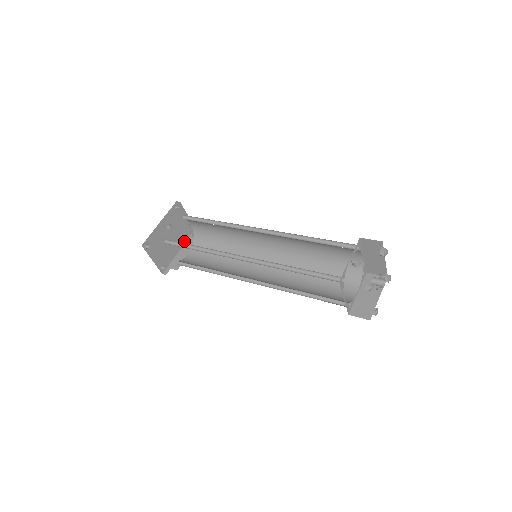
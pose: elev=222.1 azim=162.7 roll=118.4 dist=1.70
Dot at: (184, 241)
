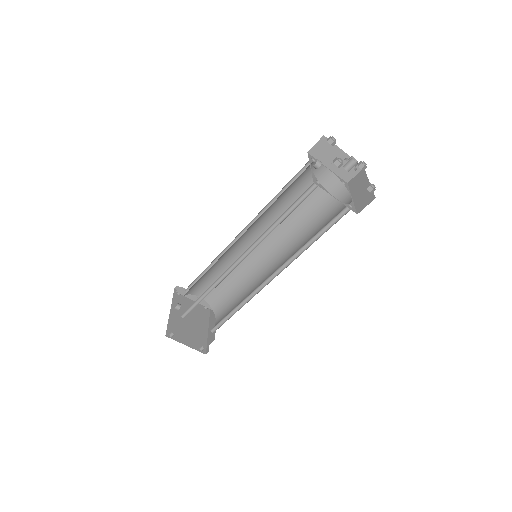
Dot at: (207, 319)
